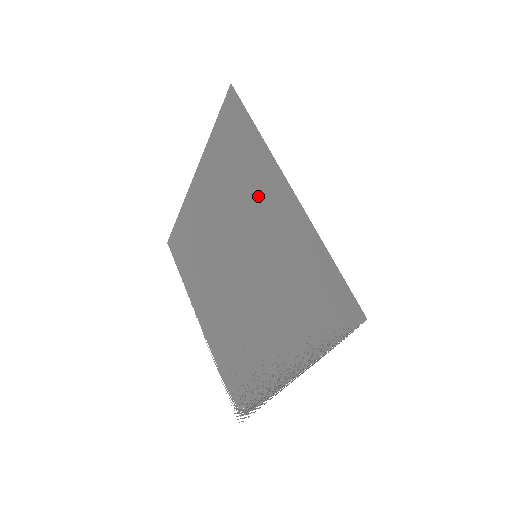
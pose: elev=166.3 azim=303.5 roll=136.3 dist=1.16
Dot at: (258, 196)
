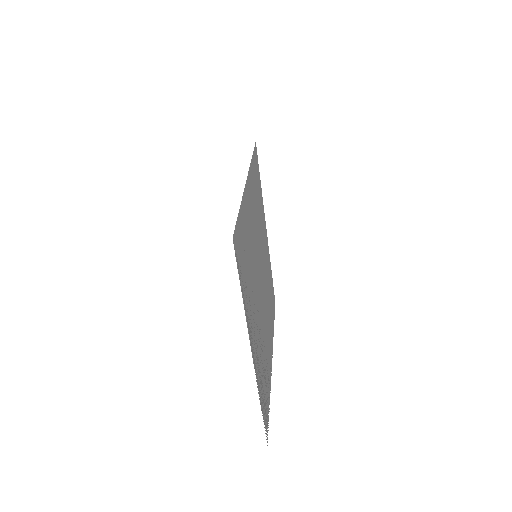
Dot at: (253, 205)
